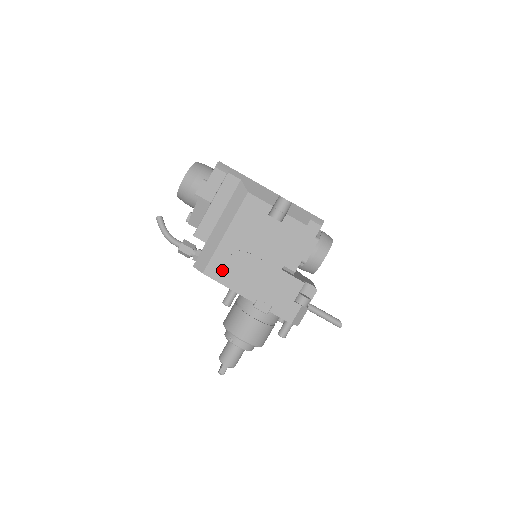
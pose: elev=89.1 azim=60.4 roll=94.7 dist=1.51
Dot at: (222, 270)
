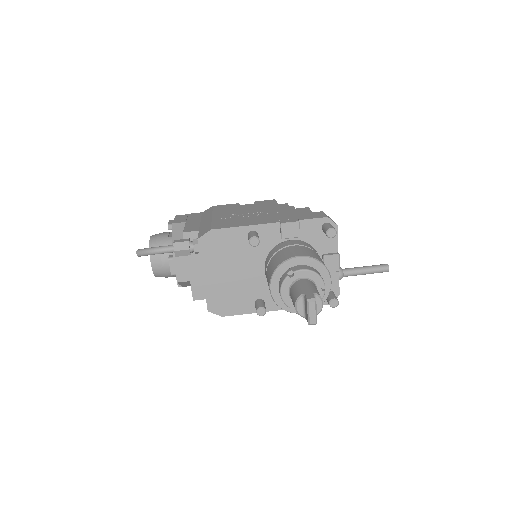
Dot at: (228, 224)
